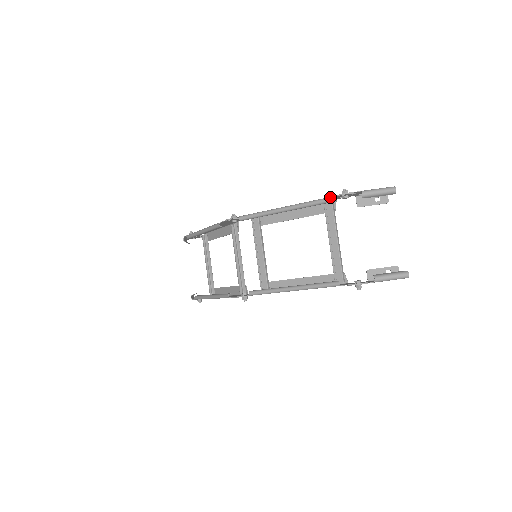
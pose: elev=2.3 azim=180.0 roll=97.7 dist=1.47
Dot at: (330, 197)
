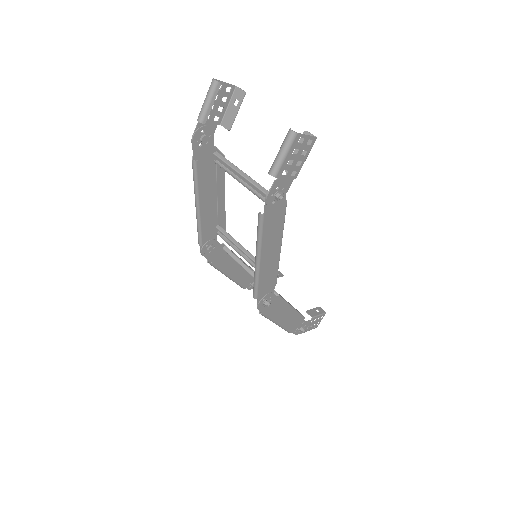
Dot at: (193, 155)
